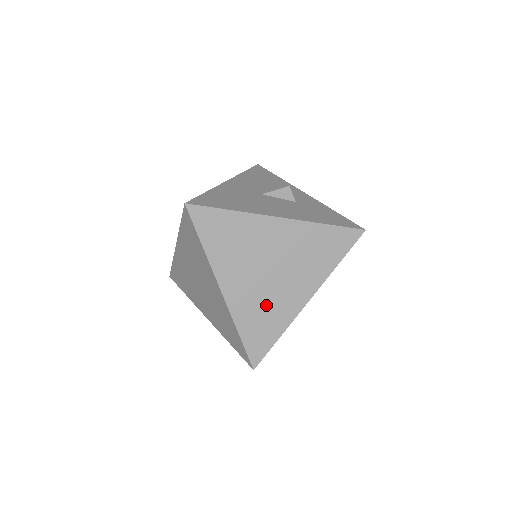
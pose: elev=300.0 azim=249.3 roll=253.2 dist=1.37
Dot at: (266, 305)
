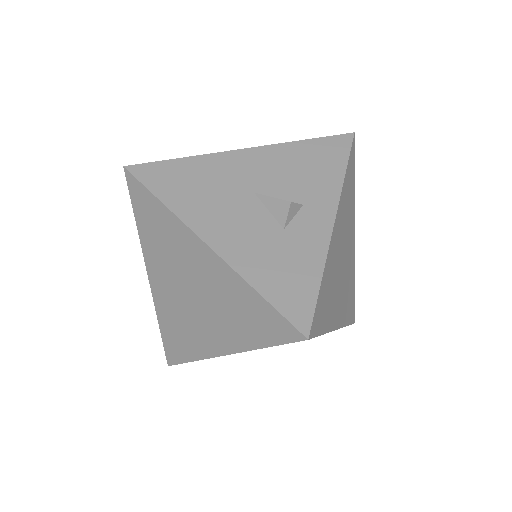
Dot at: (183, 323)
